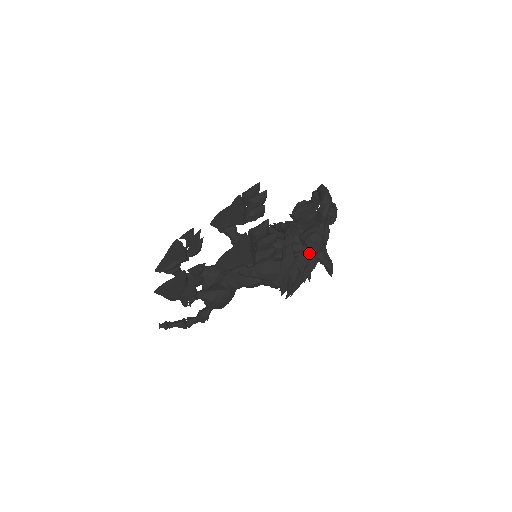
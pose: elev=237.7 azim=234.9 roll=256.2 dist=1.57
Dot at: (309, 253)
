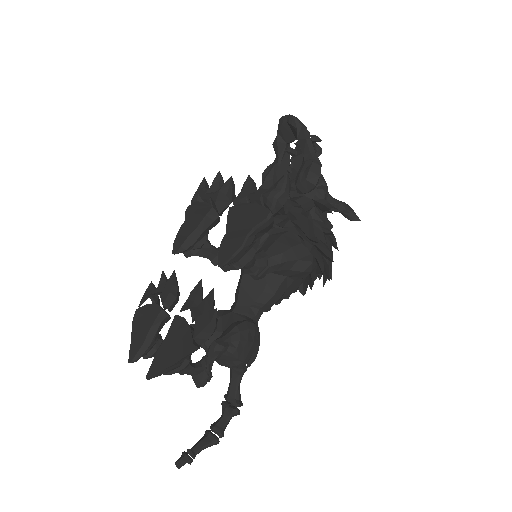
Dot at: (320, 197)
